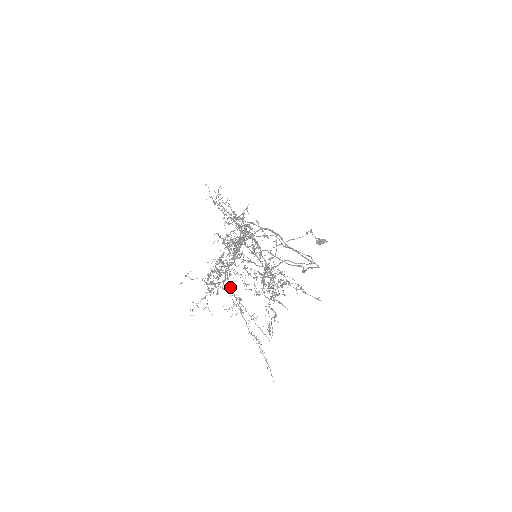
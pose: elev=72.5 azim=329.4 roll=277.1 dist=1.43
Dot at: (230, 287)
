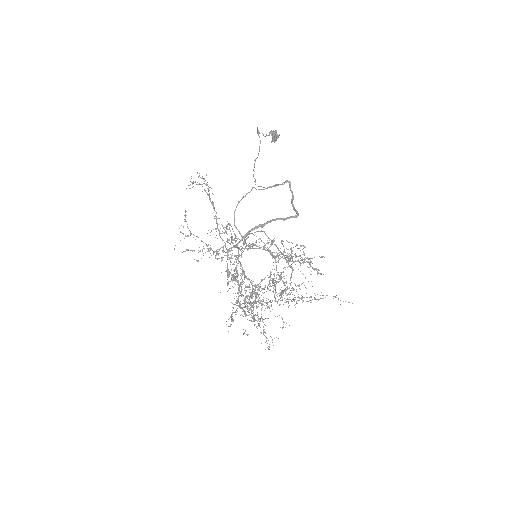
Dot at: occluded
